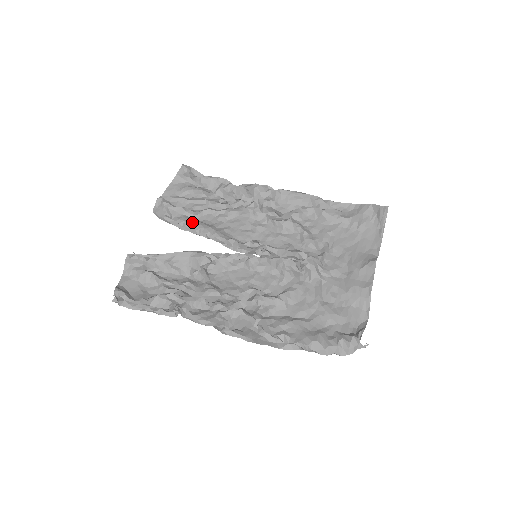
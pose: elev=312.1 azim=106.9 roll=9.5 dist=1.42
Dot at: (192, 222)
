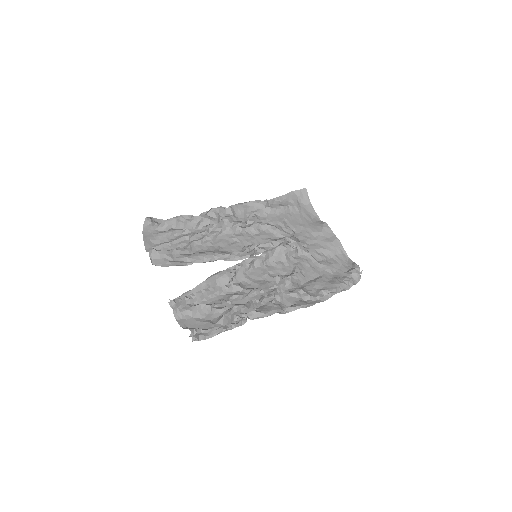
Dot at: (193, 255)
